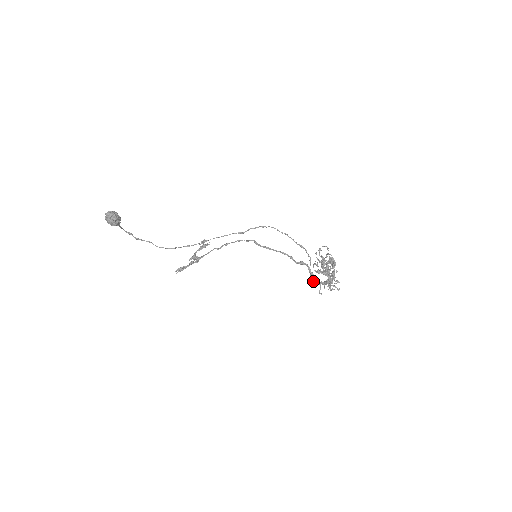
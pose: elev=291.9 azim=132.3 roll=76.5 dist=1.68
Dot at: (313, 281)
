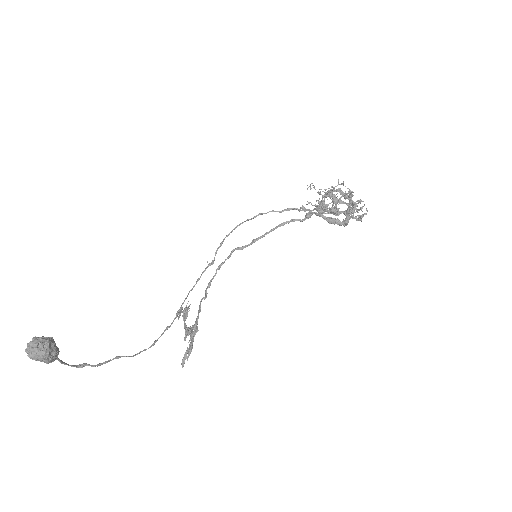
Dot at: (337, 224)
